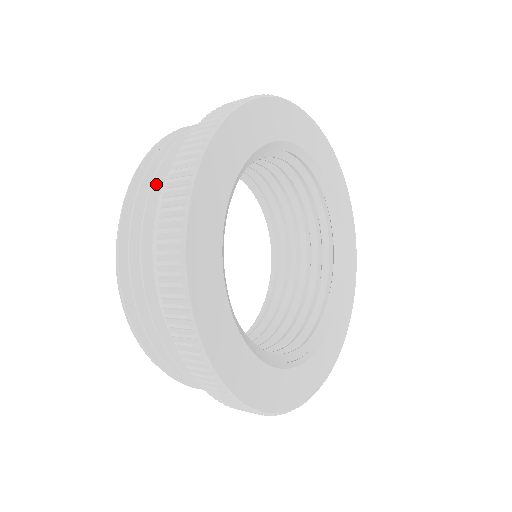
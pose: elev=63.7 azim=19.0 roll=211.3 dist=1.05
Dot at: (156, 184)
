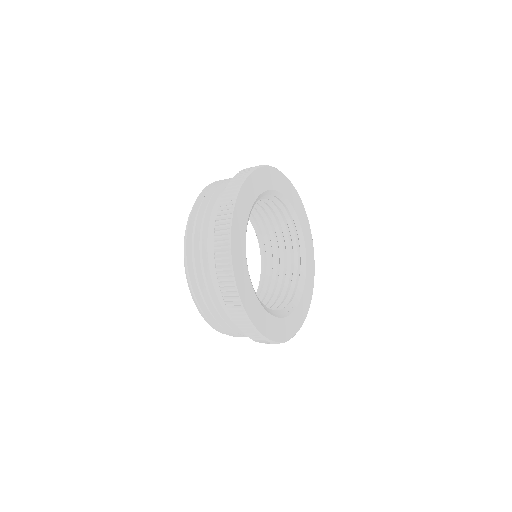
Dot at: (206, 222)
